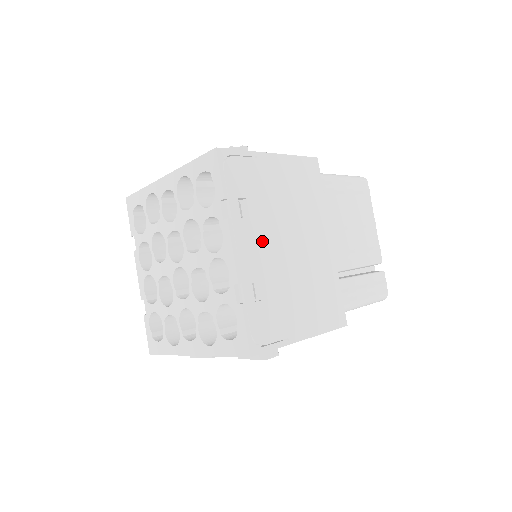
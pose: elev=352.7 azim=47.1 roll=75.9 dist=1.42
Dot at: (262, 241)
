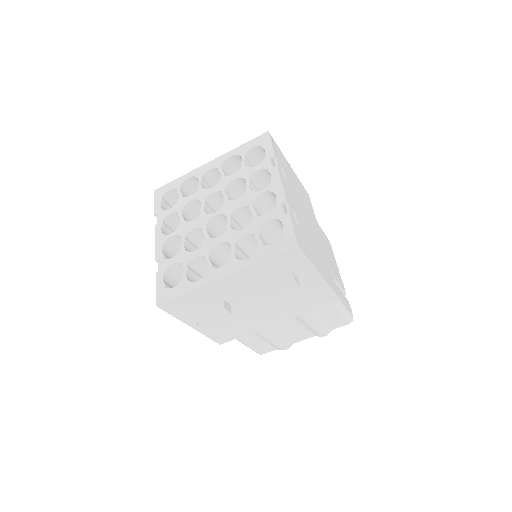
Dot at: (293, 197)
